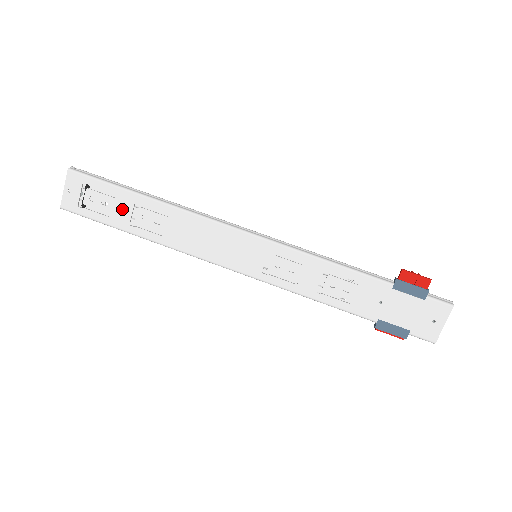
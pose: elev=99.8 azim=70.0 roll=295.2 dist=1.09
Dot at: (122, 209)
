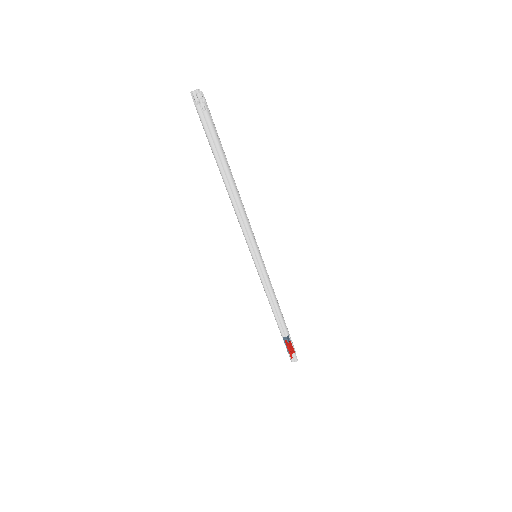
Dot at: occluded
